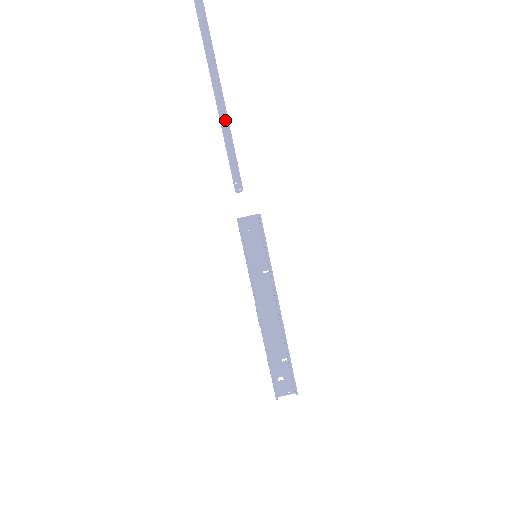
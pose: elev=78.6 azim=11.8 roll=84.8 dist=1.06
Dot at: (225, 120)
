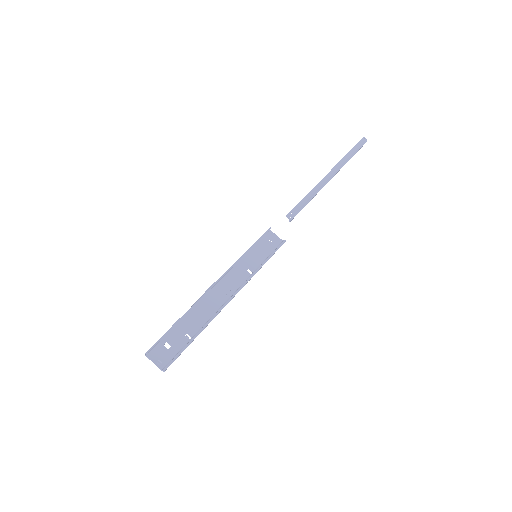
Dot at: (319, 188)
